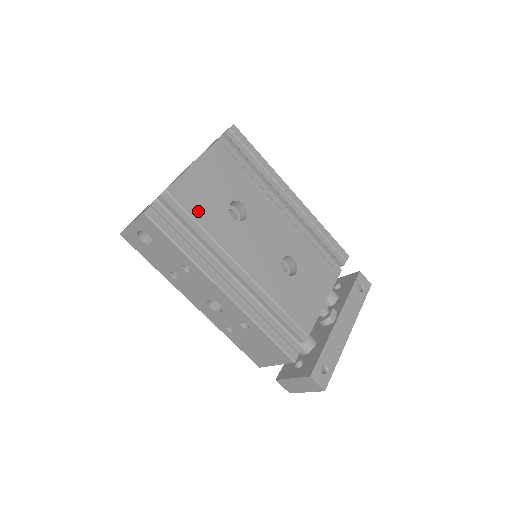
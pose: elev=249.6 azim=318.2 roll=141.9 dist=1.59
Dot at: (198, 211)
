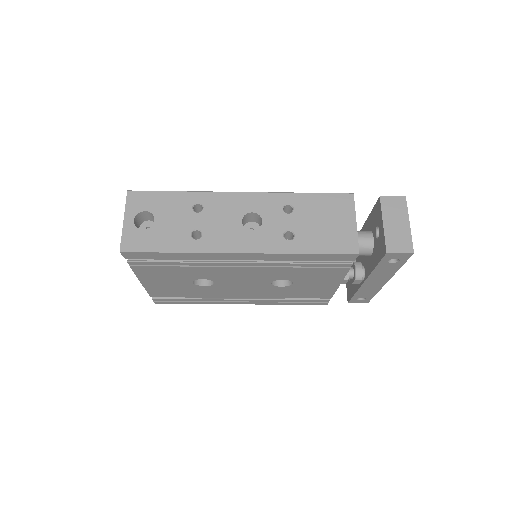
Dot at: (179, 293)
